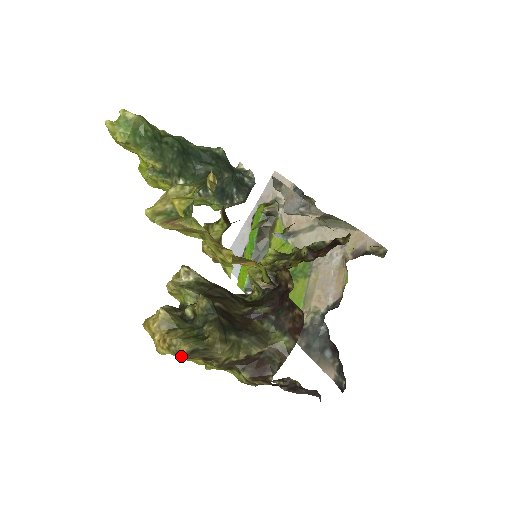
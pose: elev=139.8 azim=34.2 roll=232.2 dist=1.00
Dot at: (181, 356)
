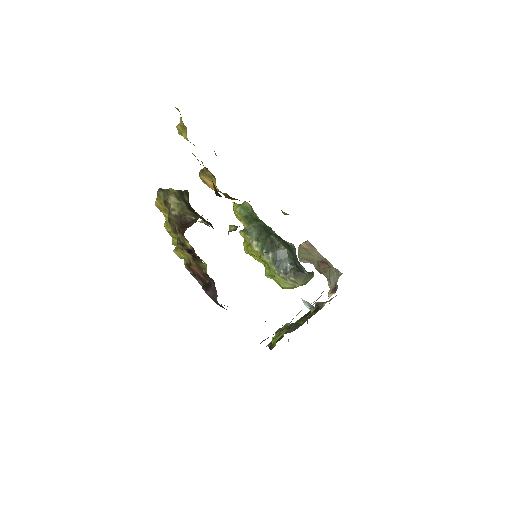
Dot at: (157, 195)
